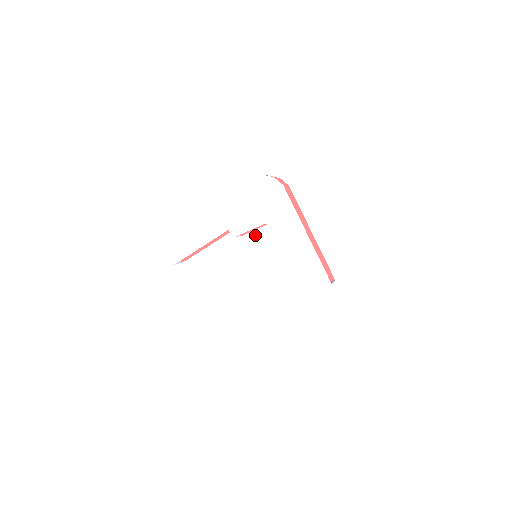
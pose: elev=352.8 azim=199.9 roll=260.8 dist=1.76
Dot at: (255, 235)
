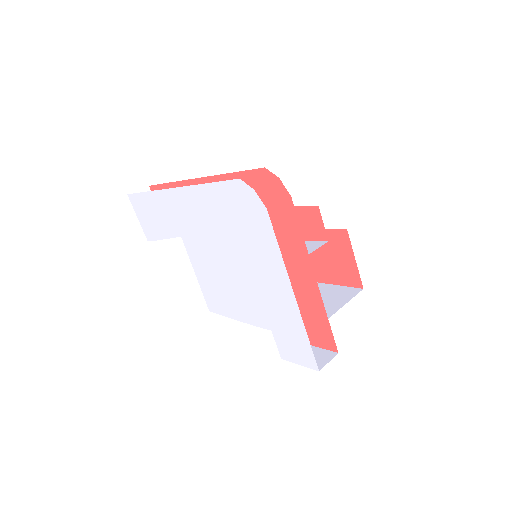
Dot at: occluded
